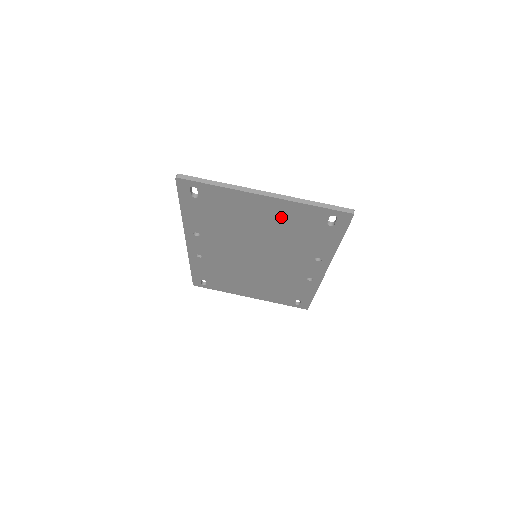
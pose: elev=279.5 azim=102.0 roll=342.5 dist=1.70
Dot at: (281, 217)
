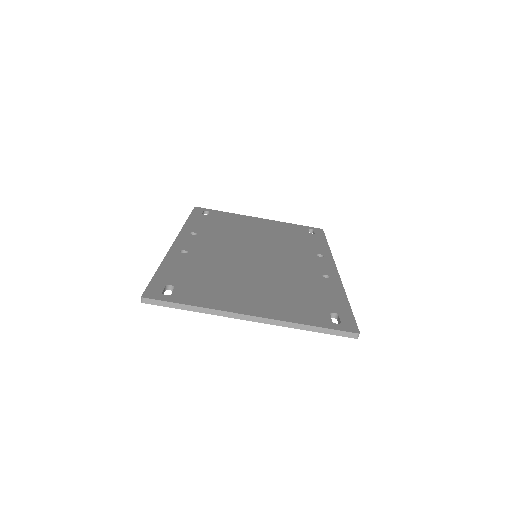
Dot at: occluded
